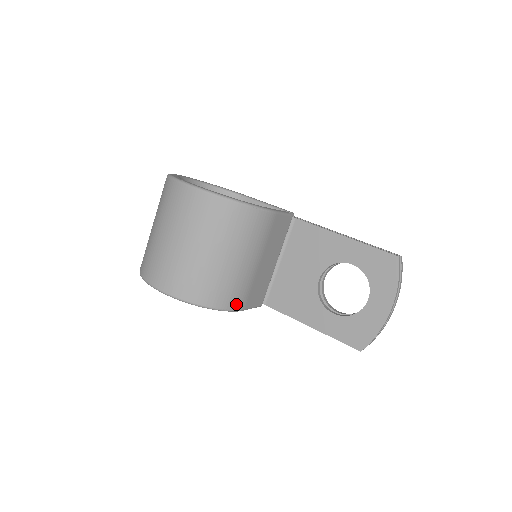
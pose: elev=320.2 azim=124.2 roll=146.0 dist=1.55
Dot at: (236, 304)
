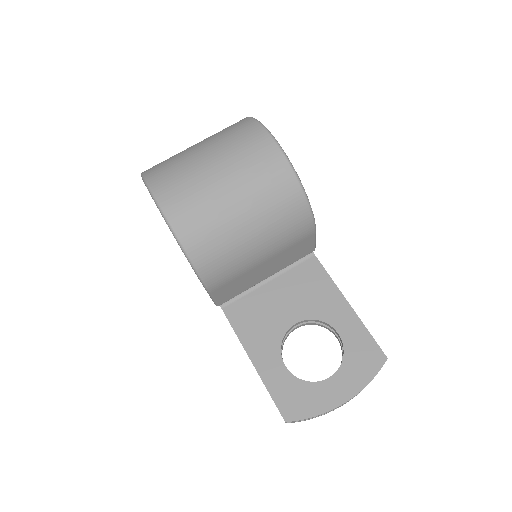
Dot at: (212, 279)
